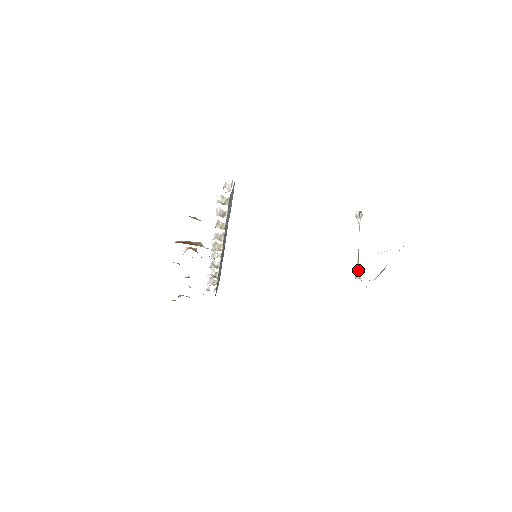
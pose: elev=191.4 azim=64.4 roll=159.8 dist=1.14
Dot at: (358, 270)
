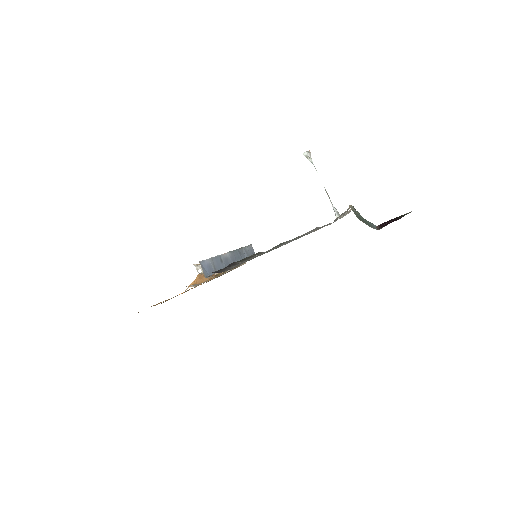
Dot at: (334, 210)
